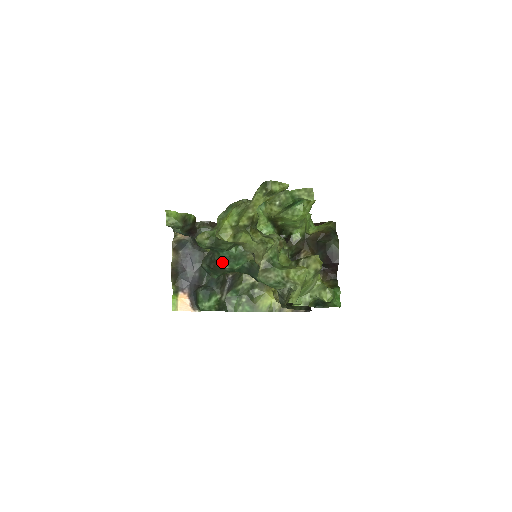
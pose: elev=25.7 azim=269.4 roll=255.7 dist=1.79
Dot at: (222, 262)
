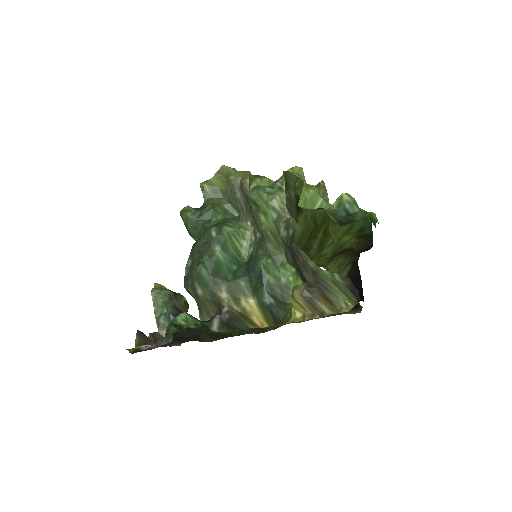
Dot at: (208, 230)
